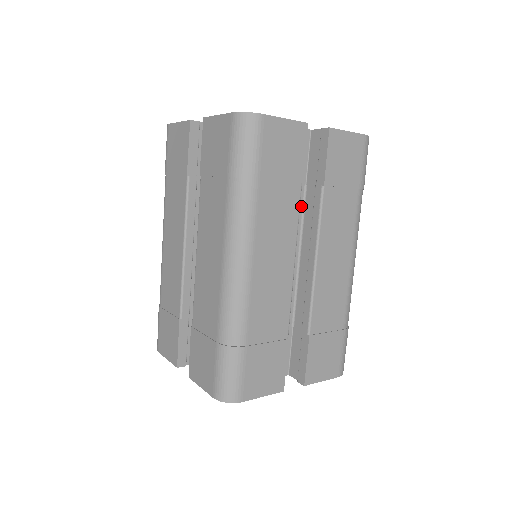
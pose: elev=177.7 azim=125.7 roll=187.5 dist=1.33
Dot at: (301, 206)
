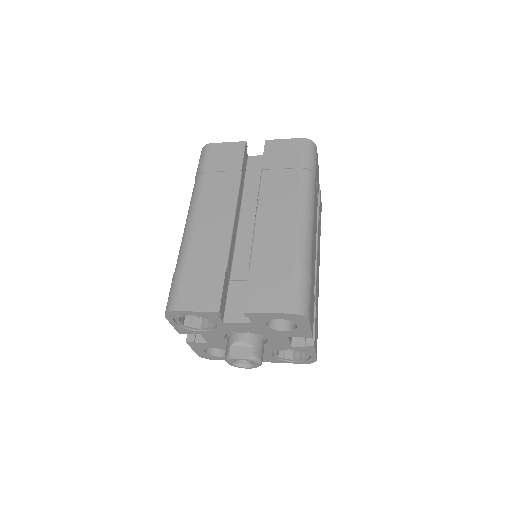
Dot at: occluded
